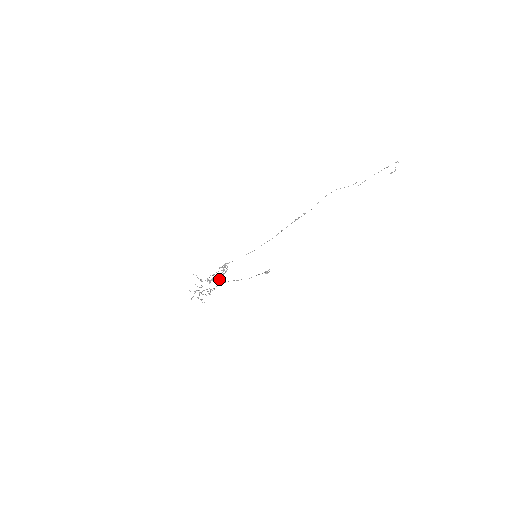
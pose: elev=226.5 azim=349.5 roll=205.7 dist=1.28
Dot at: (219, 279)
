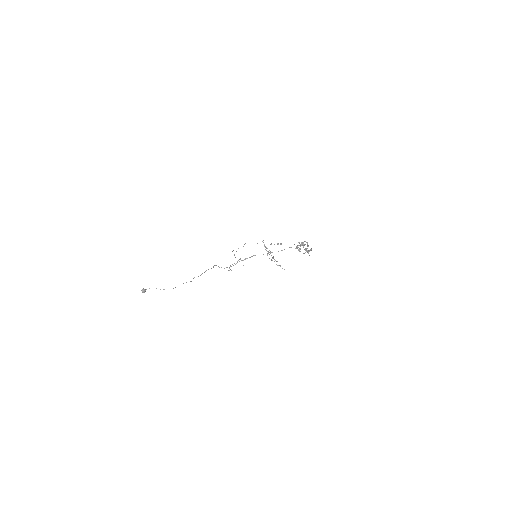
Dot at: (305, 252)
